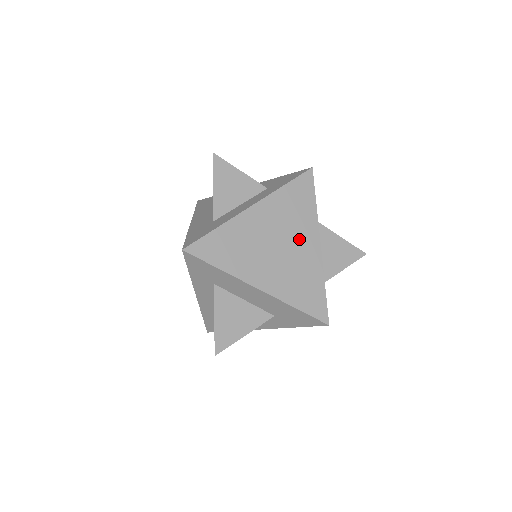
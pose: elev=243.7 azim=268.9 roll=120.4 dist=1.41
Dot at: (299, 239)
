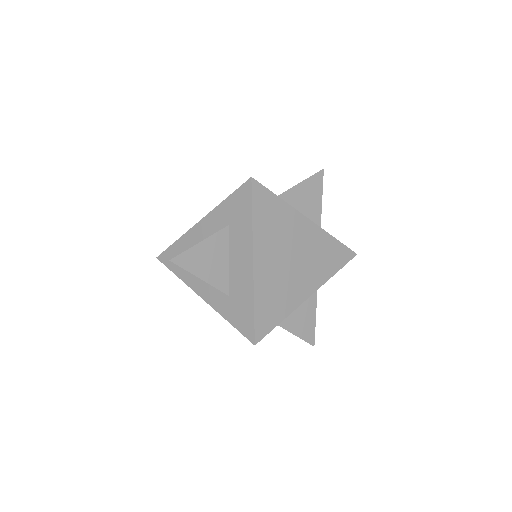
Dot at: (305, 275)
